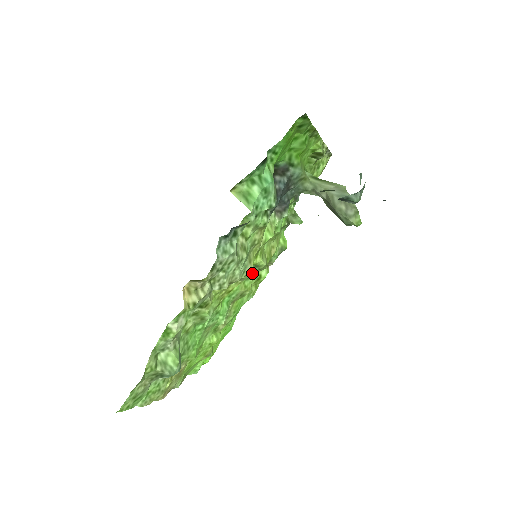
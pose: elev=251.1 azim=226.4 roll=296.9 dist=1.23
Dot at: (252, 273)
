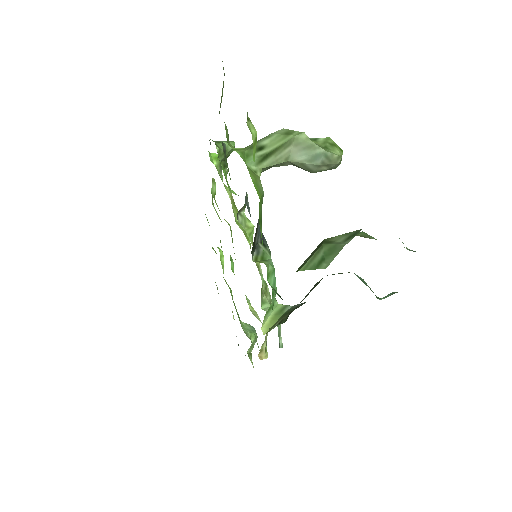
Dot at: occluded
